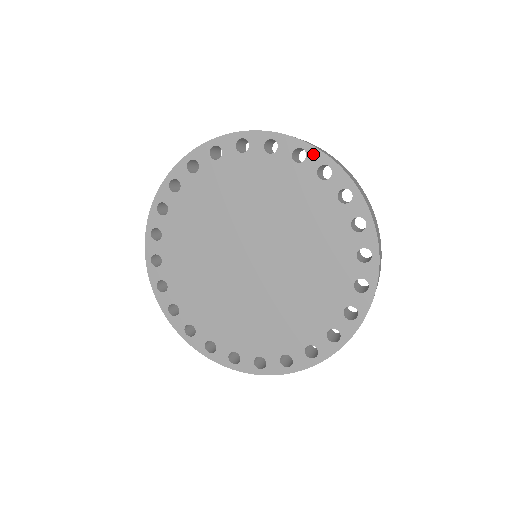
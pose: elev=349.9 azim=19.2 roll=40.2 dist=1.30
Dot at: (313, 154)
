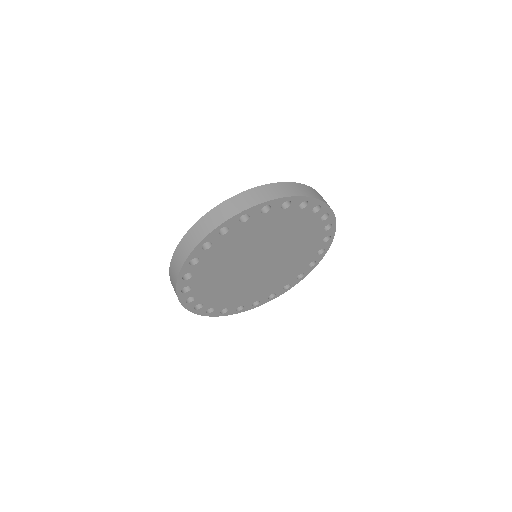
Dot at: (252, 211)
